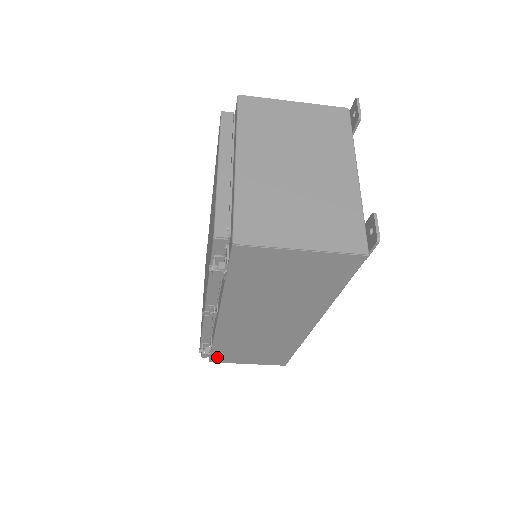
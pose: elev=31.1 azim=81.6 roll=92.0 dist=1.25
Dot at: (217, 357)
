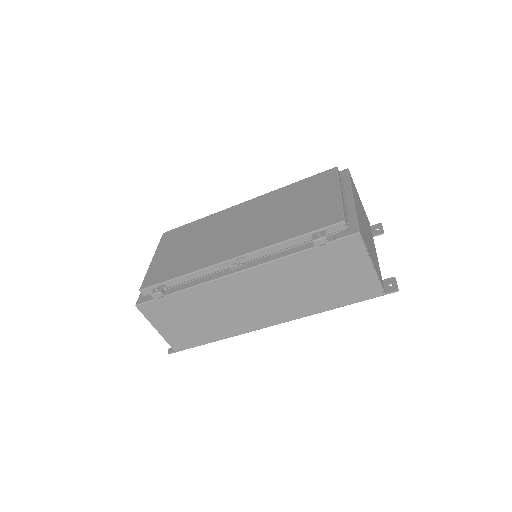
Dot at: (154, 305)
